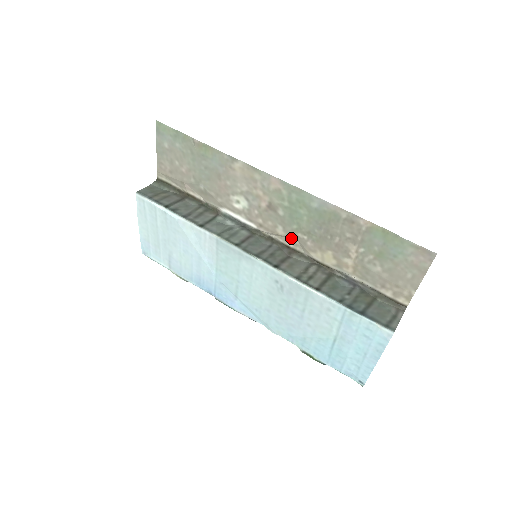
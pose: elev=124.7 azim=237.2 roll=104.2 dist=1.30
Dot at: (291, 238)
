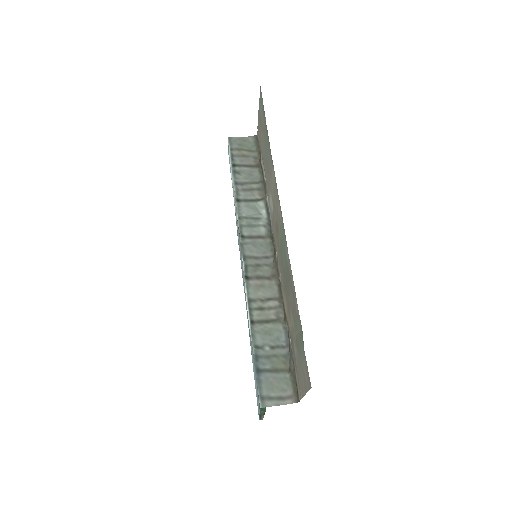
Dot at: (279, 265)
